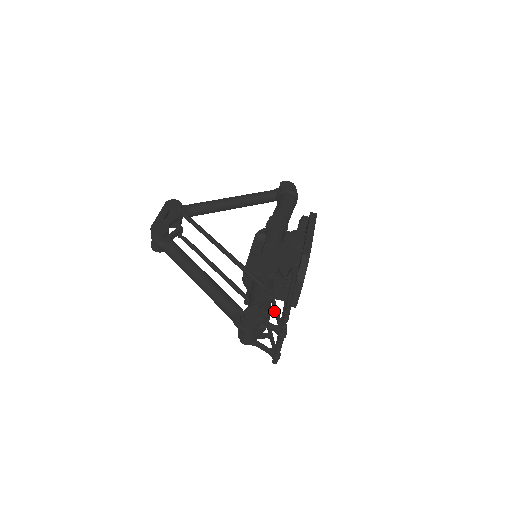
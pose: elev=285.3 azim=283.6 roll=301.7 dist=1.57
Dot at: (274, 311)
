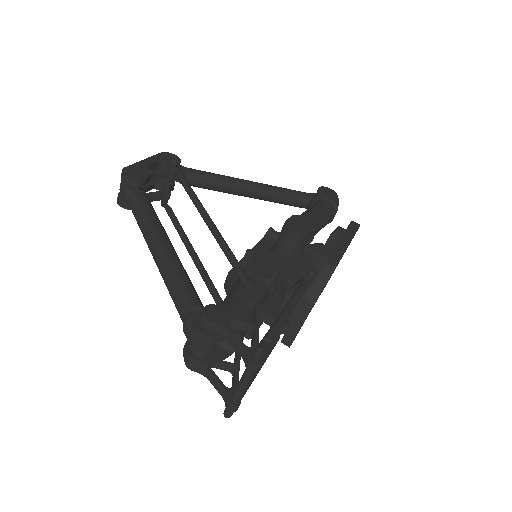
Dot at: (252, 324)
